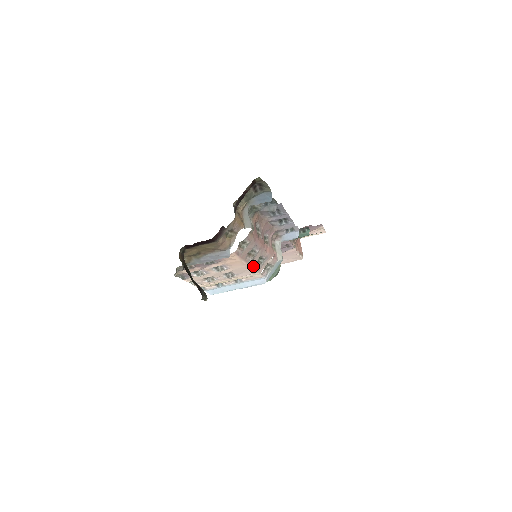
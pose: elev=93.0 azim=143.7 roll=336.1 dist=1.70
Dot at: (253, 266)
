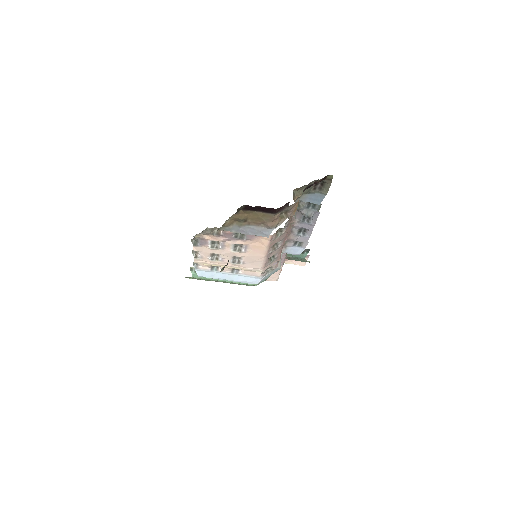
Dot at: (266, 260)
